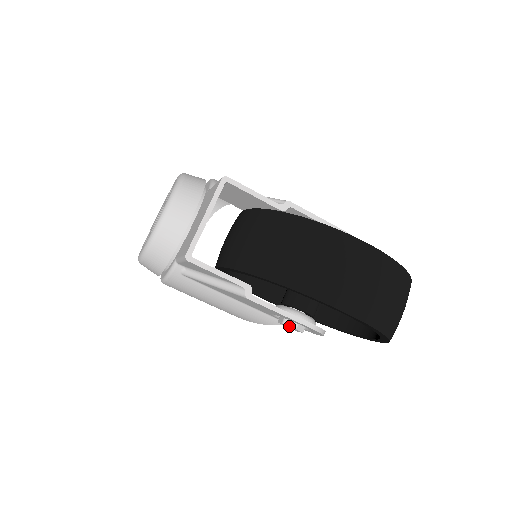
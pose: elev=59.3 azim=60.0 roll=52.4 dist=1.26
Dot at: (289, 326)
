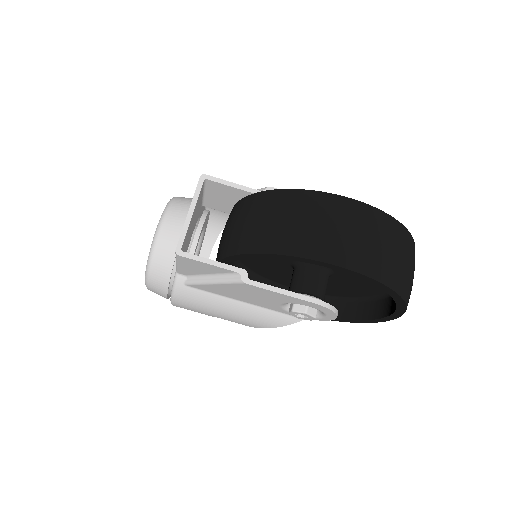
Dot at: (299, 312)
